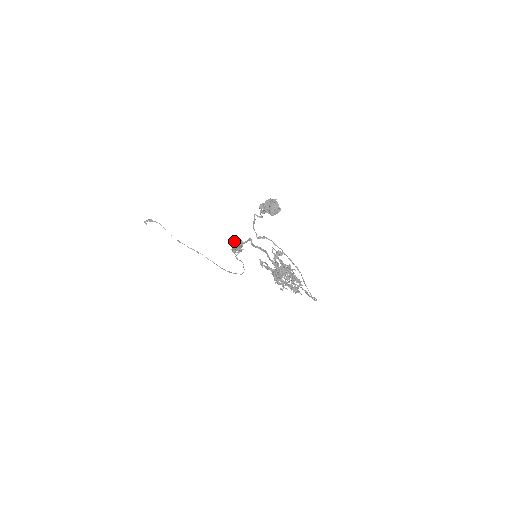
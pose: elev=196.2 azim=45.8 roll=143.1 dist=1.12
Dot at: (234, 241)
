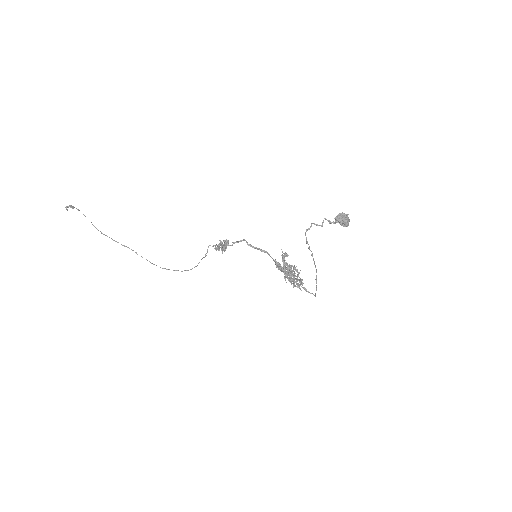
Dot at: (225, 240)
